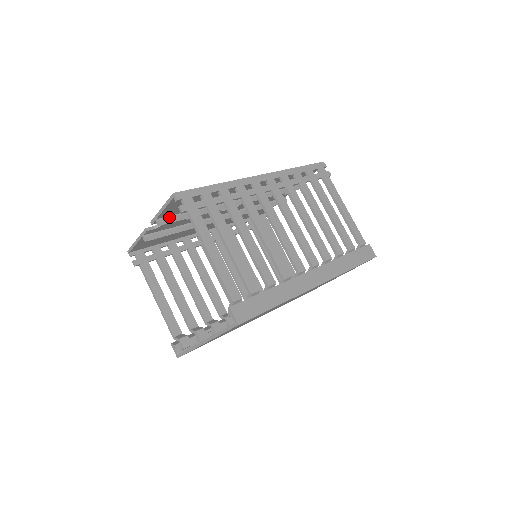
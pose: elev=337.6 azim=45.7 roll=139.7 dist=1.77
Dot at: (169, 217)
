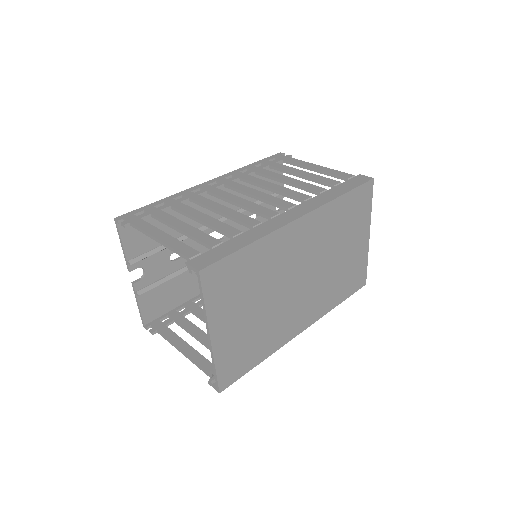
Dot at: (140, 256)
